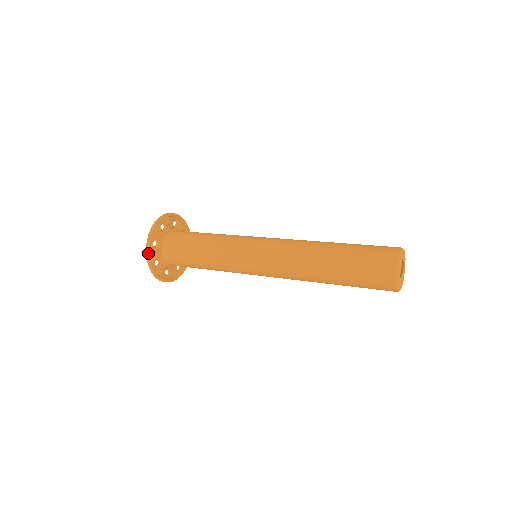
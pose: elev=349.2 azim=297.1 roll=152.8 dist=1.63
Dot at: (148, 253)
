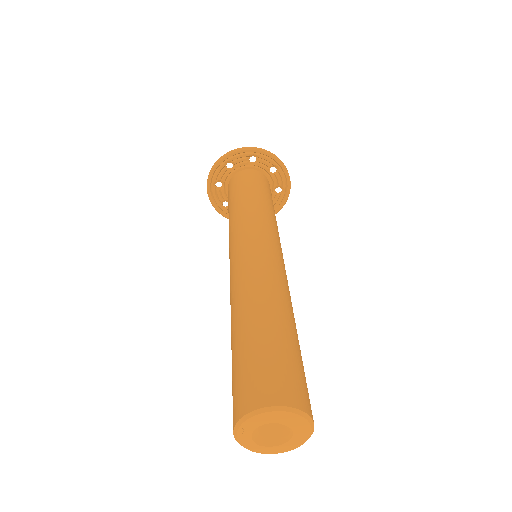
Dot at: occluded
